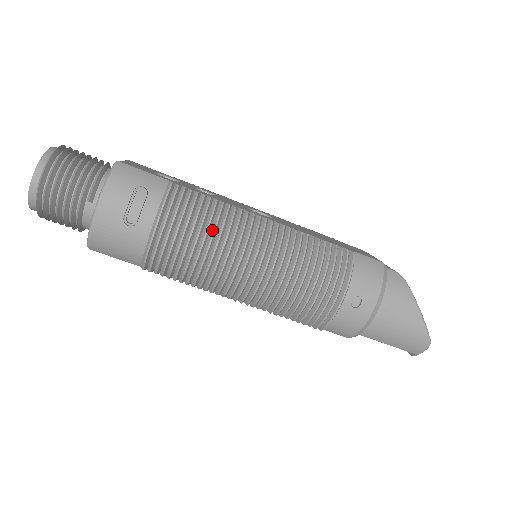
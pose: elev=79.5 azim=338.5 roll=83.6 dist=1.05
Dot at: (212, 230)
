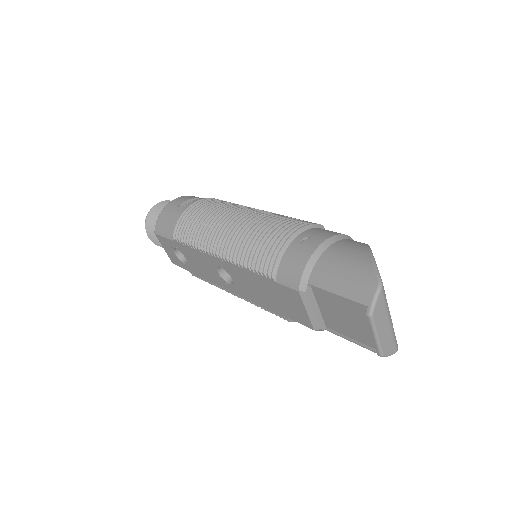
Dot at: (222, 206)
